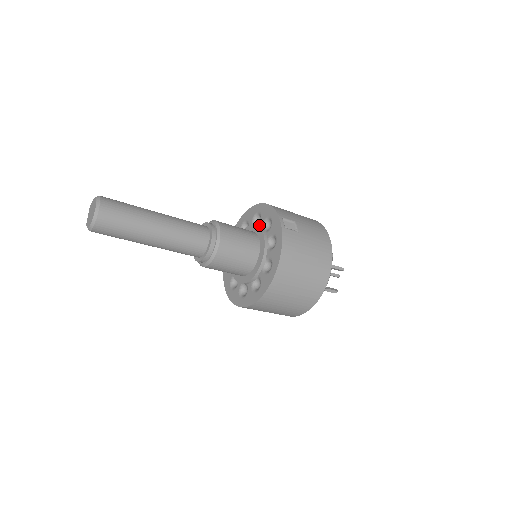
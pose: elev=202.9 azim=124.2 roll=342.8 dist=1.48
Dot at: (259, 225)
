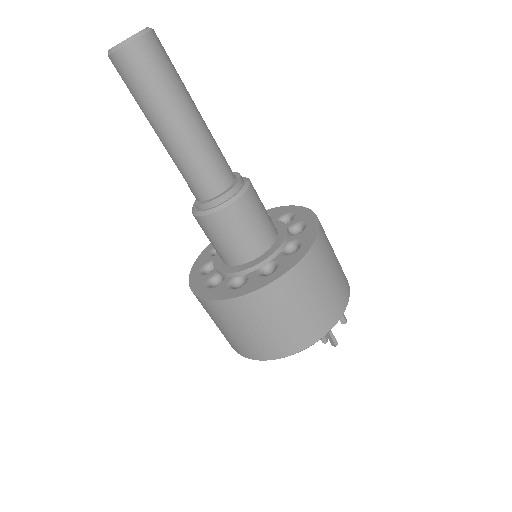
Dot at: occluded
